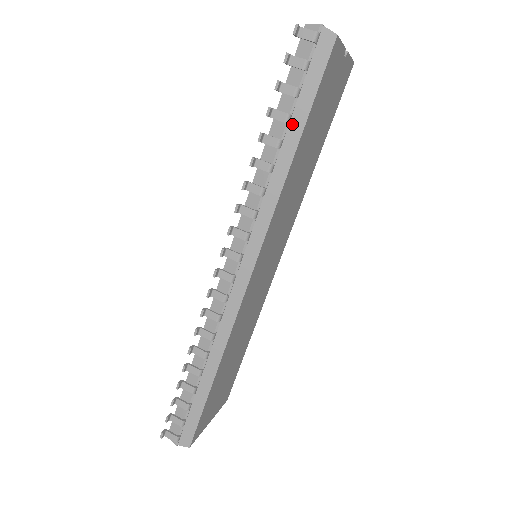
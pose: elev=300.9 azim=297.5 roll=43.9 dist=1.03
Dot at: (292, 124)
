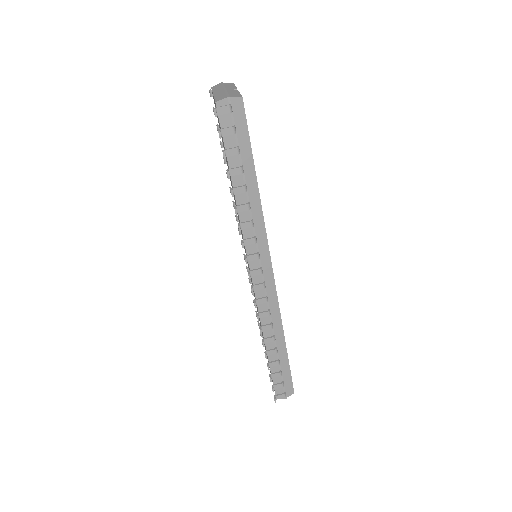
Dot at: (246, 171)
